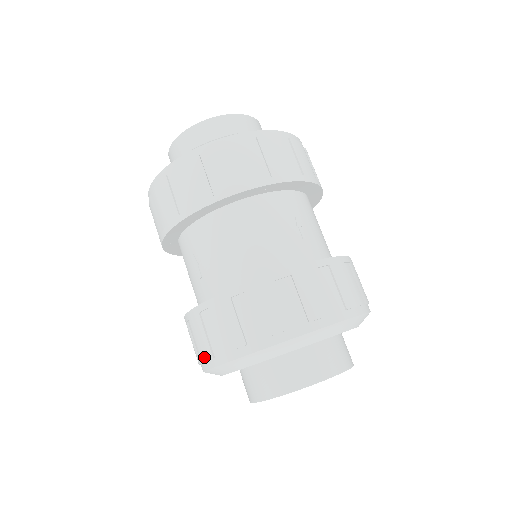
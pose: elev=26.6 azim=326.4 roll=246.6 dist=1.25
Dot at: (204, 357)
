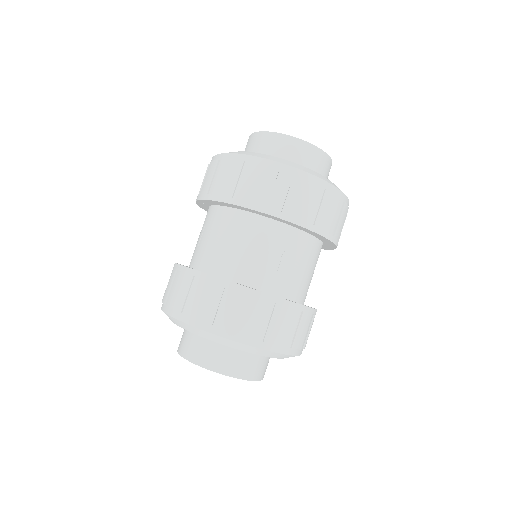
Dot at: (163, 299)
